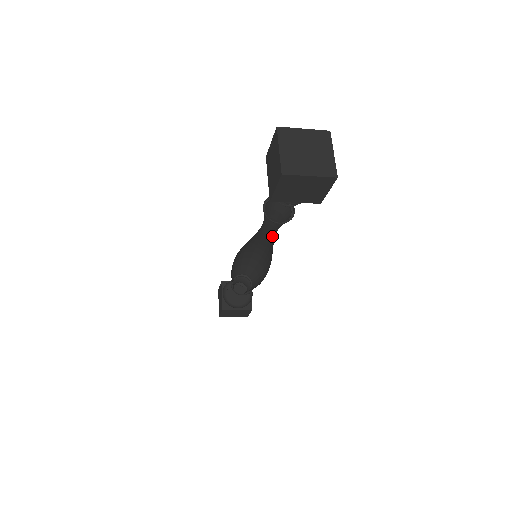
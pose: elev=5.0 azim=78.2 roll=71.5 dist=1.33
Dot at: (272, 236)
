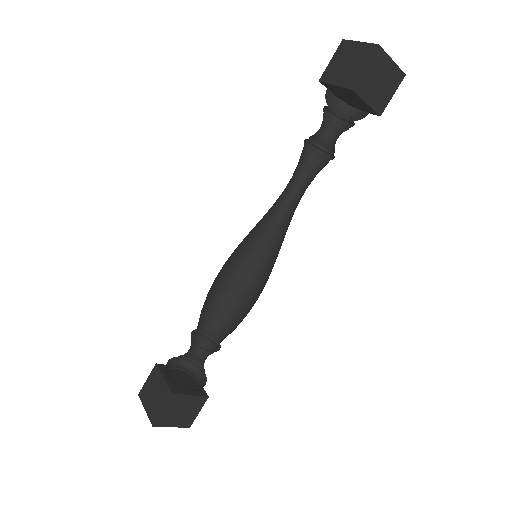
Dot at: (283, 218)
